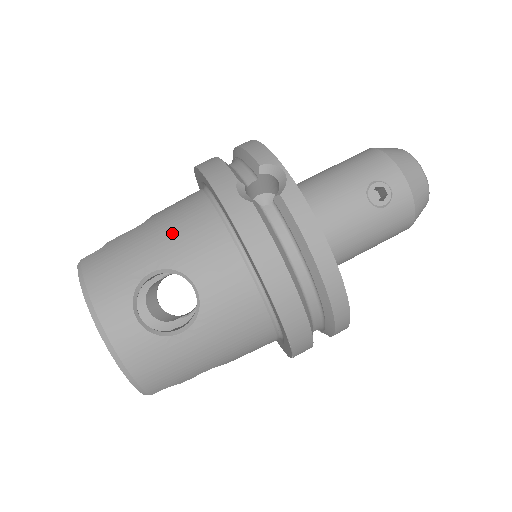
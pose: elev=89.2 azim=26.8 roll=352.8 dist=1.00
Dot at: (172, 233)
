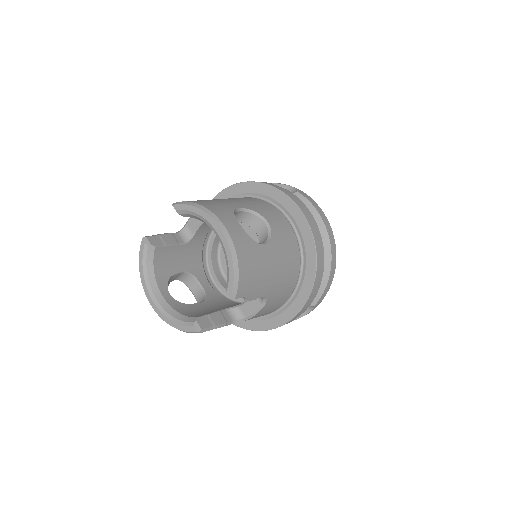
Dot at: (238, 199)
